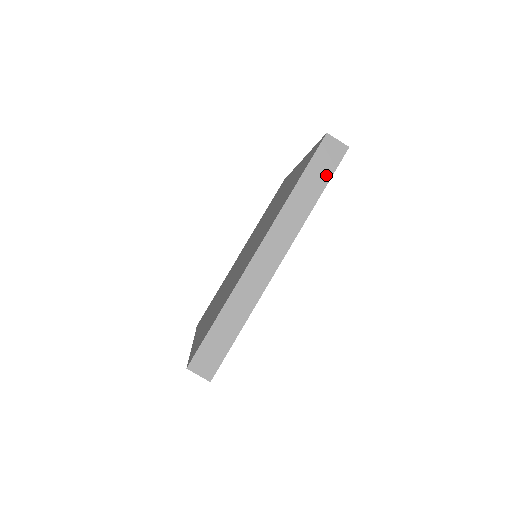
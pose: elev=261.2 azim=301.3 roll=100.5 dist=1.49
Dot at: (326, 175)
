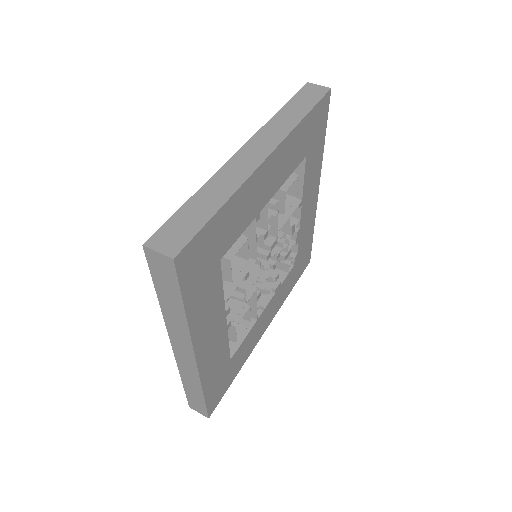
Dot at: (311, 103)
